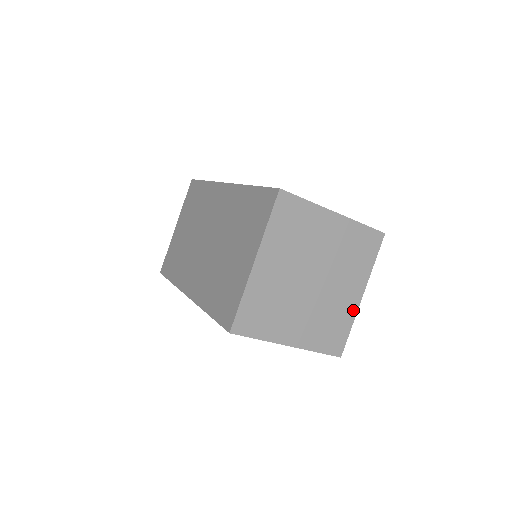
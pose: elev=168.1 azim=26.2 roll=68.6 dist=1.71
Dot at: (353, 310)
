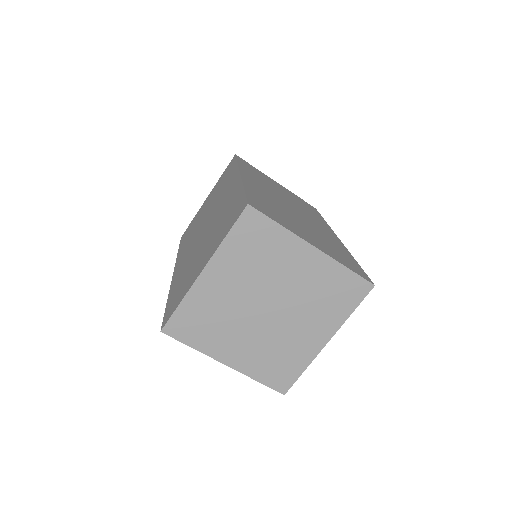
Dot at: (311, 353)
